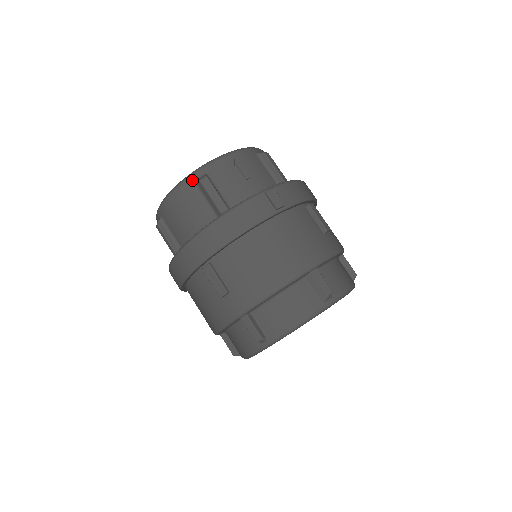
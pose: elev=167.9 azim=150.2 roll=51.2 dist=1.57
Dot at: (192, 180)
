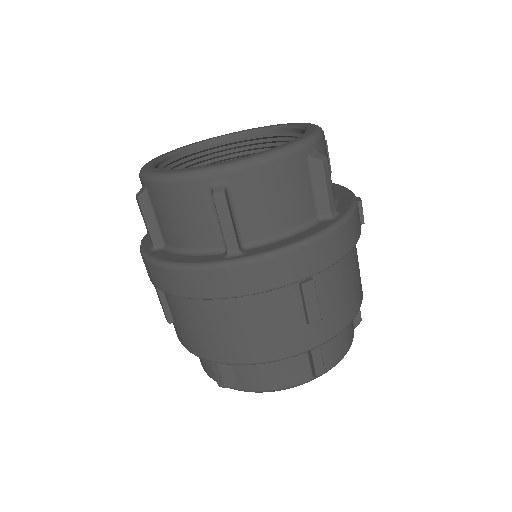
Dot at: (306, 153)
